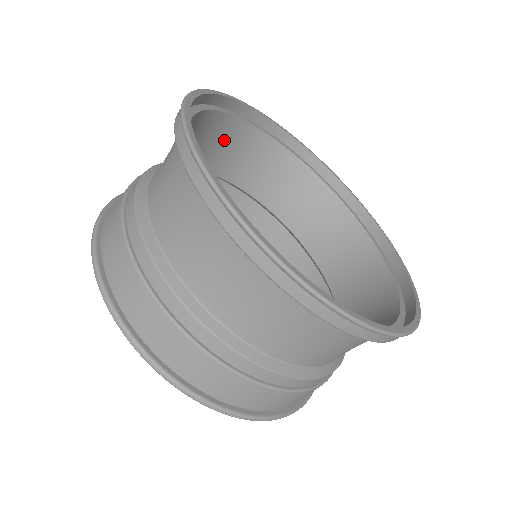
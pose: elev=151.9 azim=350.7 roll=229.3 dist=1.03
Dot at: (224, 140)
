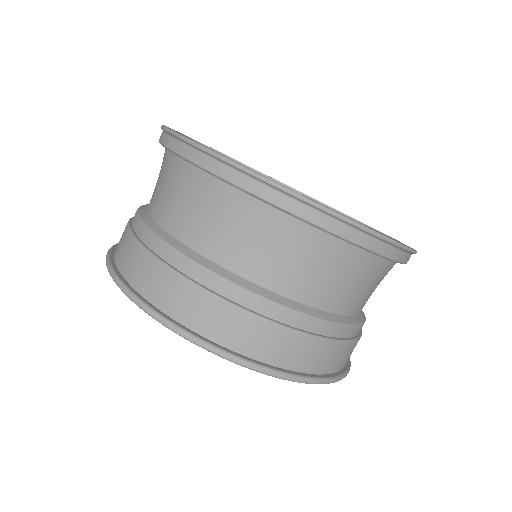
Dot at: occluded
